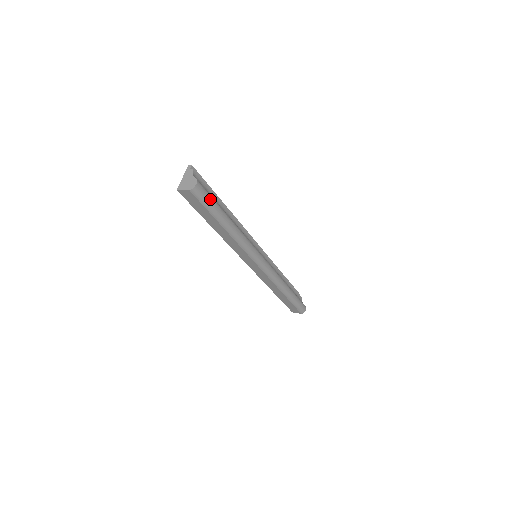
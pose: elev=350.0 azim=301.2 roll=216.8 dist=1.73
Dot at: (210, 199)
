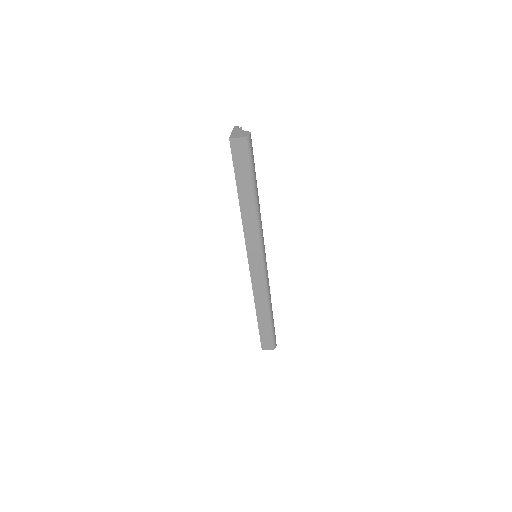
Dot at: (253, 158)
